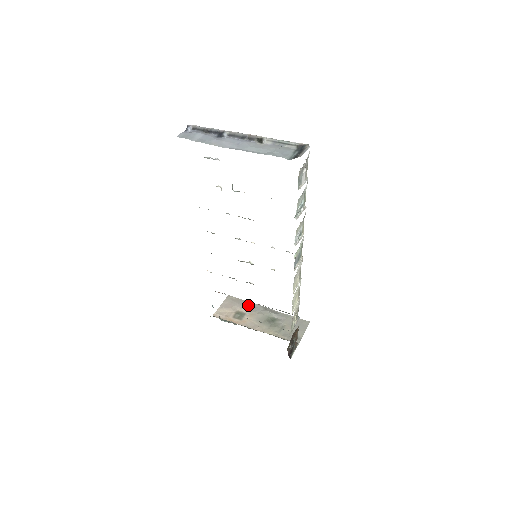
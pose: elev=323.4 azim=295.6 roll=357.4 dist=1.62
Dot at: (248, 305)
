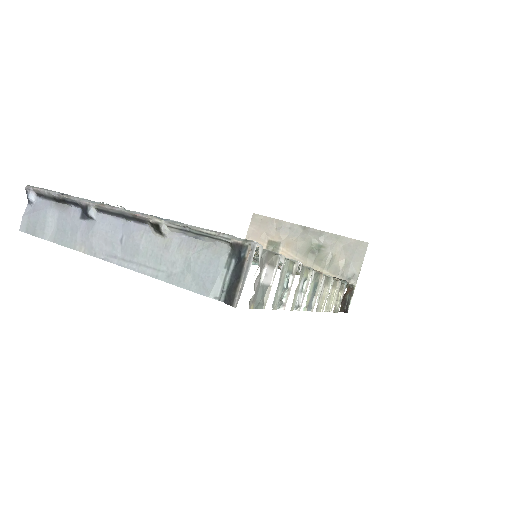
Dot at: (281, 228)
